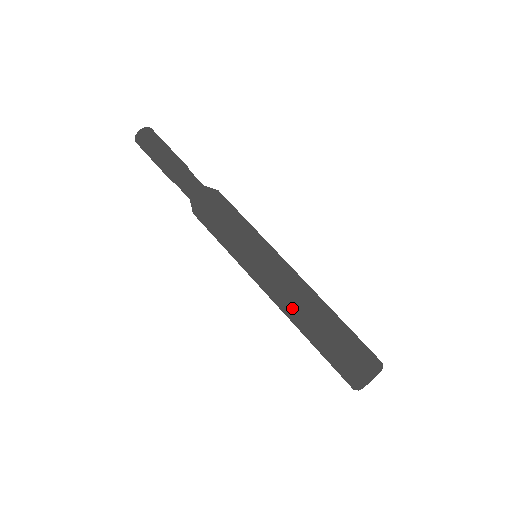
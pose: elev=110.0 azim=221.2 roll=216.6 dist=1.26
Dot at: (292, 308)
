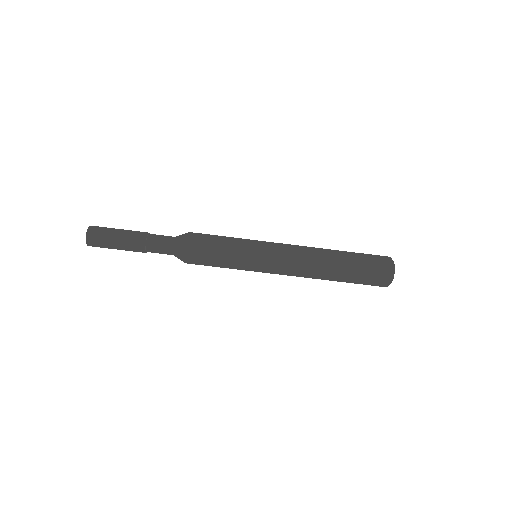
Dot at: (312, 271)
